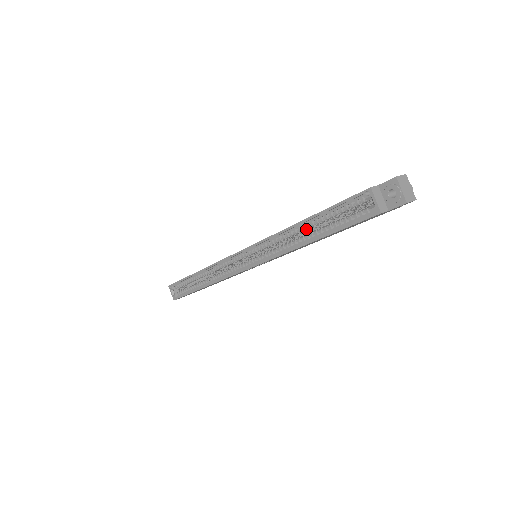
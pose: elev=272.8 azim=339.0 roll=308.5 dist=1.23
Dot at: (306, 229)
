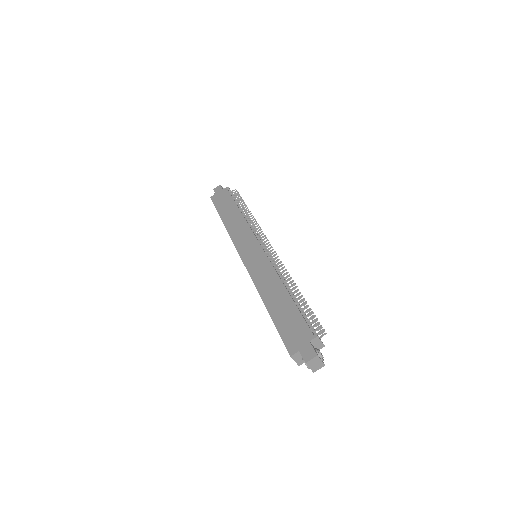
Dot at: occluded
